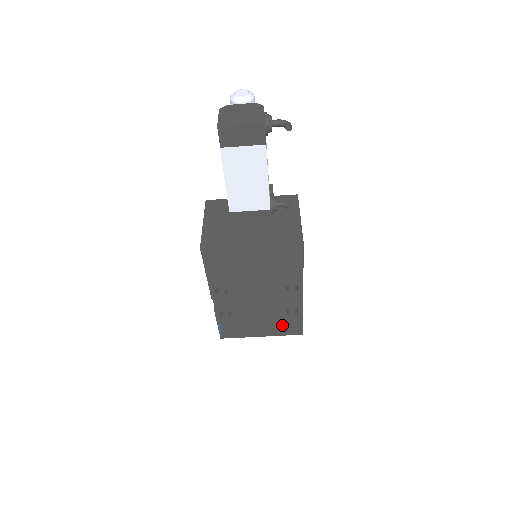
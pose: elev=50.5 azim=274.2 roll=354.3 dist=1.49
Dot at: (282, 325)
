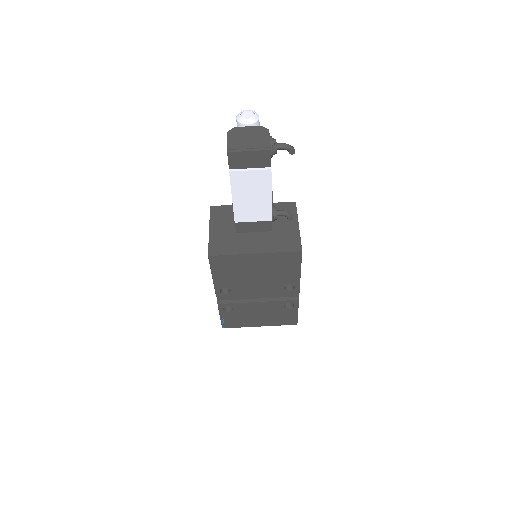
Dot at: (279, 317)
